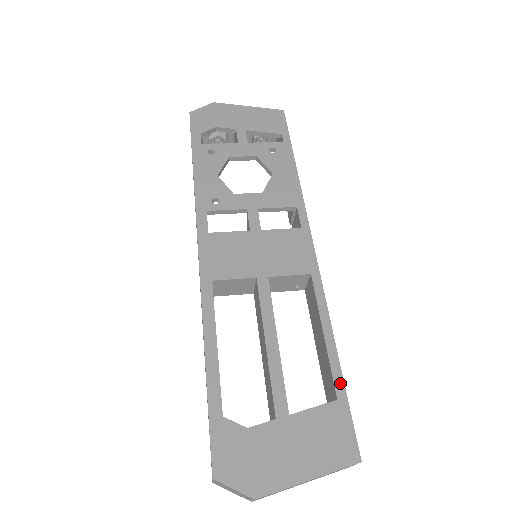
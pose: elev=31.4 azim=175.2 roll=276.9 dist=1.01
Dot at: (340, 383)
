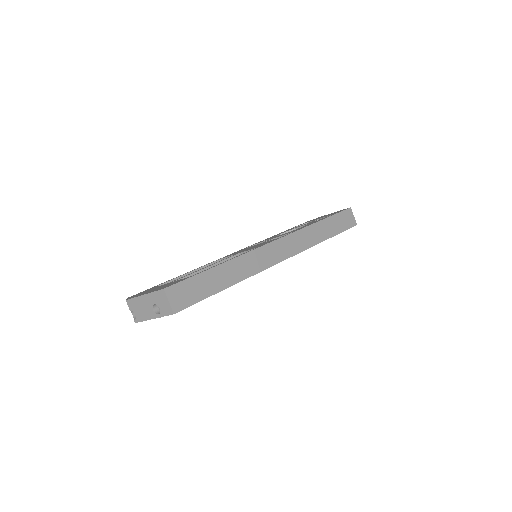
Dot at: (202, 272)
